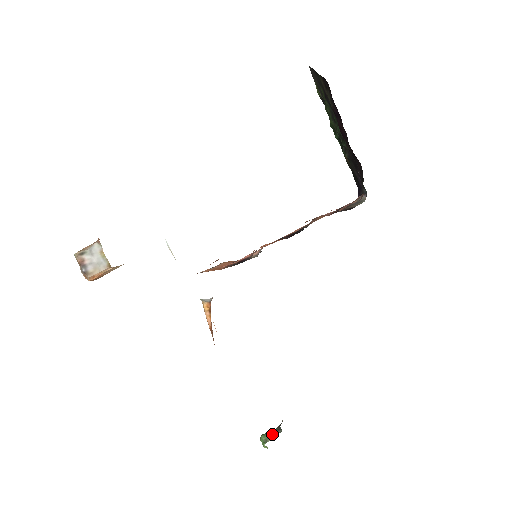
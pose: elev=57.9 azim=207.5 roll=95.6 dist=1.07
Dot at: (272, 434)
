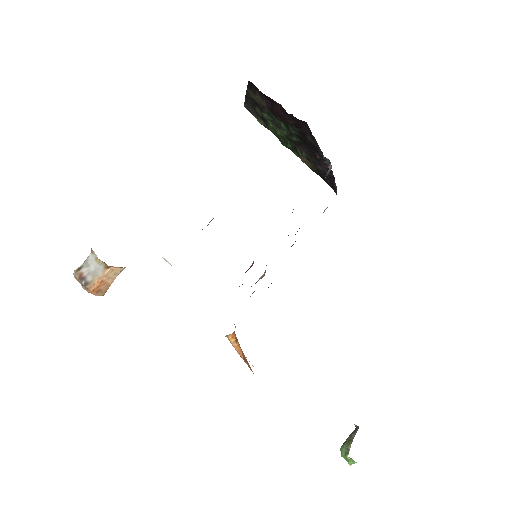
Dot at: (350, 438)
